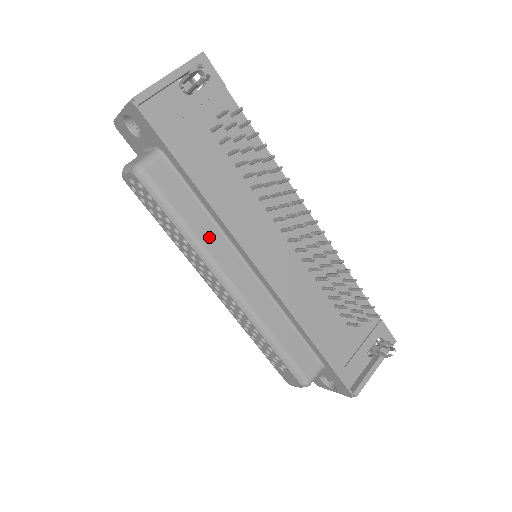
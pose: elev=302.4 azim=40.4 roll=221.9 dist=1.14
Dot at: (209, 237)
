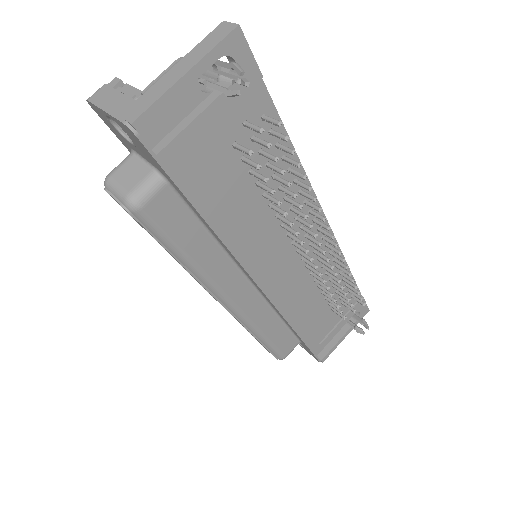
Dot at: (212, 263)
